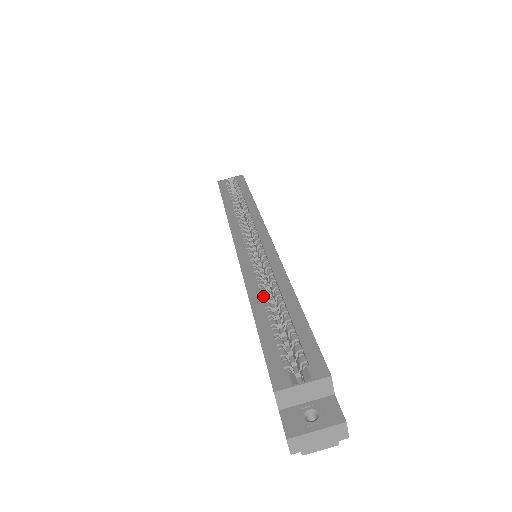
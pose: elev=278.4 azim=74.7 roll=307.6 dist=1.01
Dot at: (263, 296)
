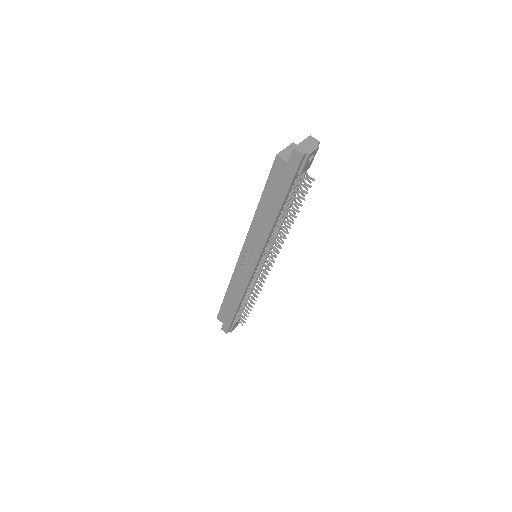
Dot at: occluded
